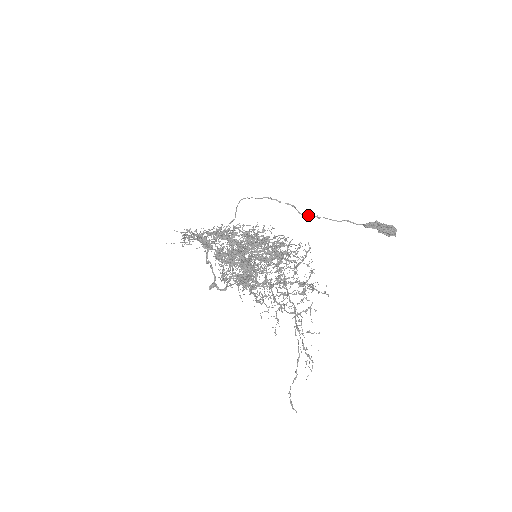
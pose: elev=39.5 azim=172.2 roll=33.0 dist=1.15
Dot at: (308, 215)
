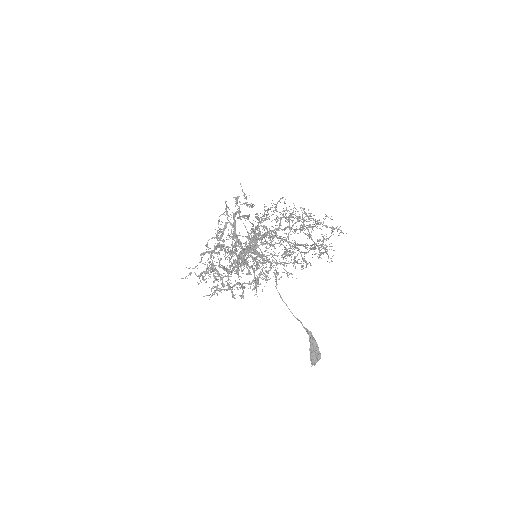
Dot at: (279, 293)
